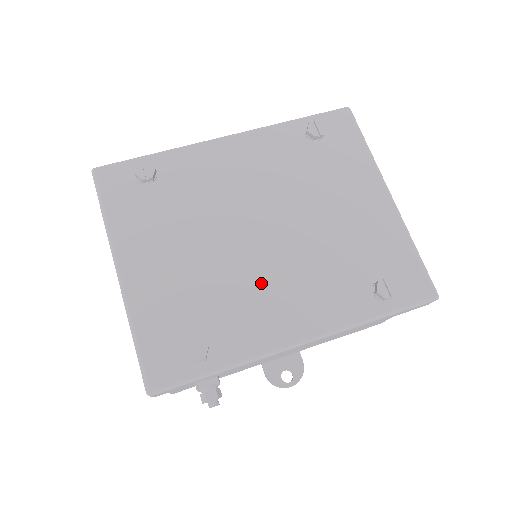
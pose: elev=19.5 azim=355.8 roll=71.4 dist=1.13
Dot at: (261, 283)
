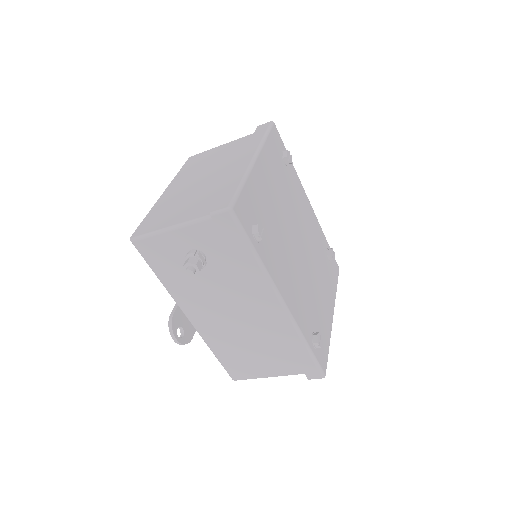
Dot at: (288, 259)
